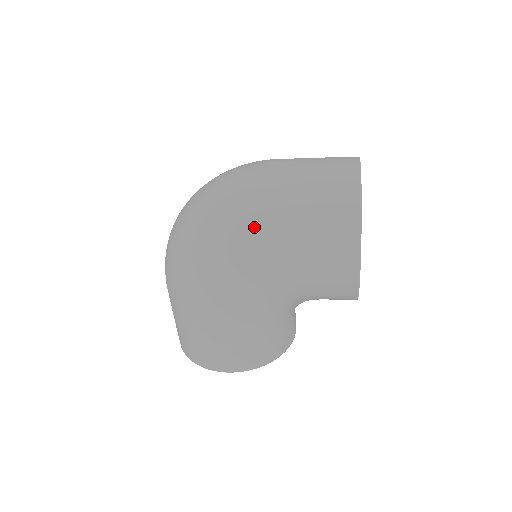
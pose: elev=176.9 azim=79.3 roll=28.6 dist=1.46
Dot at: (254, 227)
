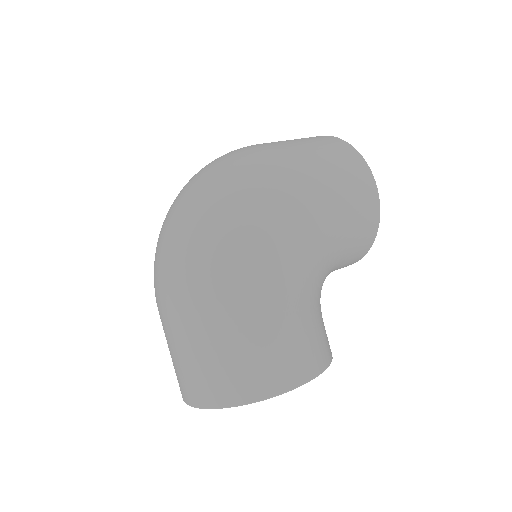
Dot at: (285, 168)
